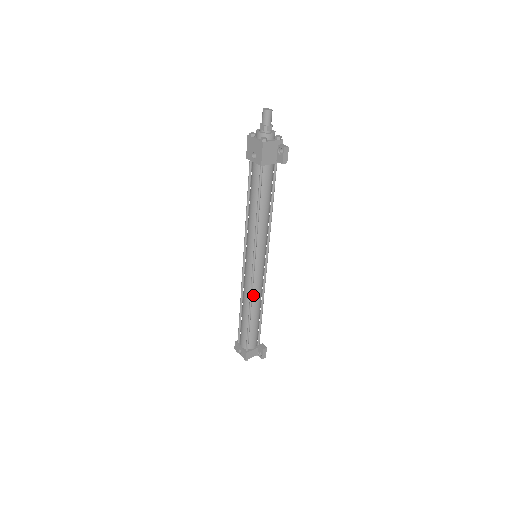
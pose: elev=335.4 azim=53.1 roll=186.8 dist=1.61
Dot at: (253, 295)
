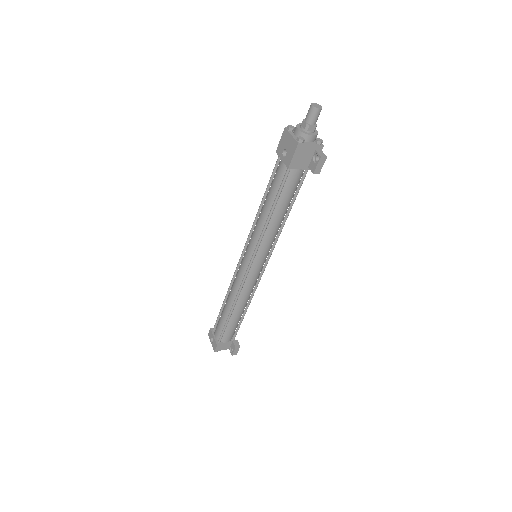
Dot at: (241, 294)
